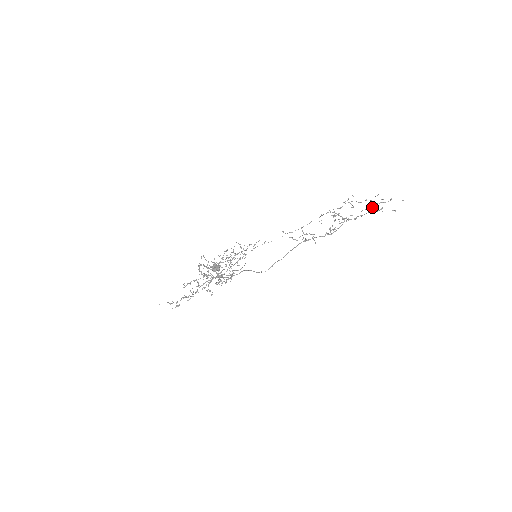
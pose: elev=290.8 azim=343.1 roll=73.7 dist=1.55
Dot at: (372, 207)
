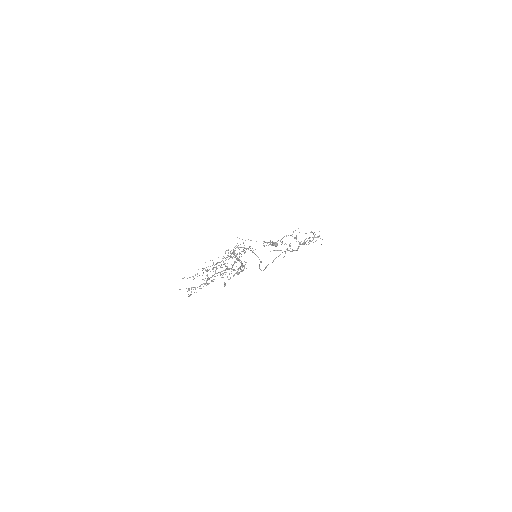
Dot at: (318, 236)
